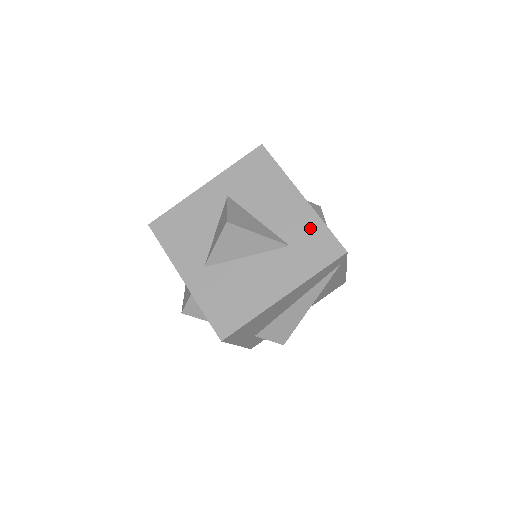
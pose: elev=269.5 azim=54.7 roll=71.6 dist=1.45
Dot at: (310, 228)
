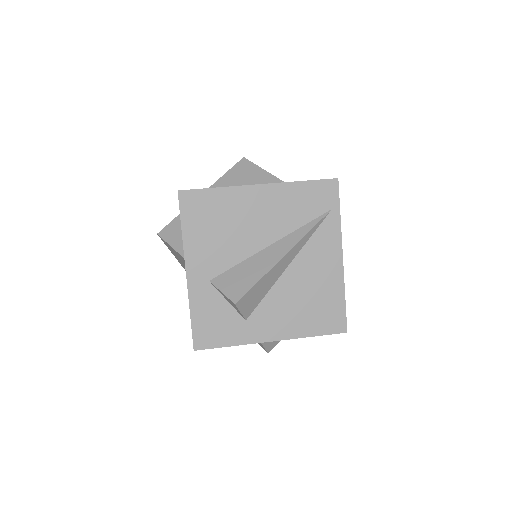
Dot at: occluded
